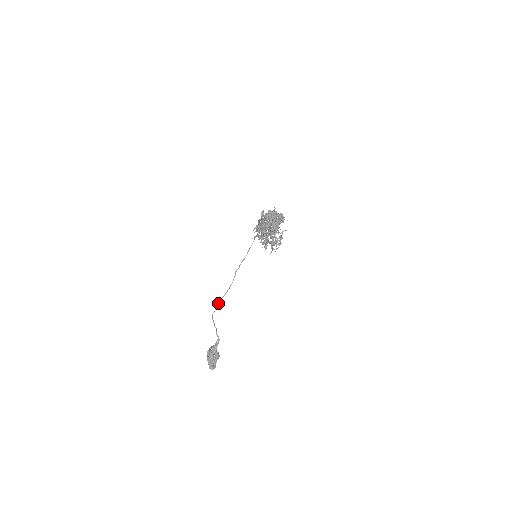
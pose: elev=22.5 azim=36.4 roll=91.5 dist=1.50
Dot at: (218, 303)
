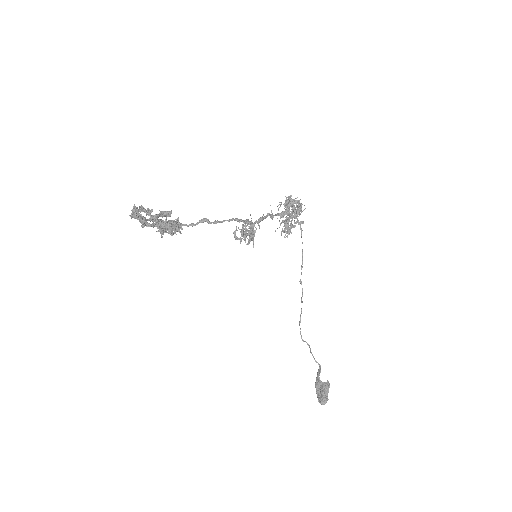
Dot at: (299, 324)
